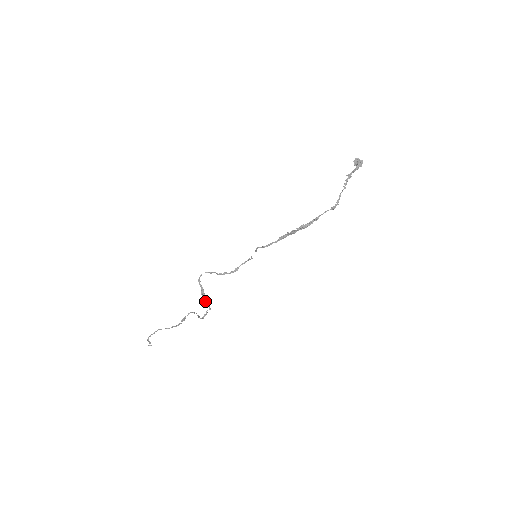
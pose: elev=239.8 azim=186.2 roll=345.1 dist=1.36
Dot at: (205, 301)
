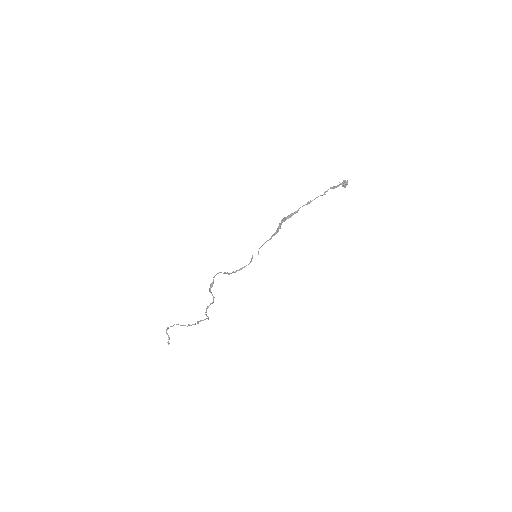
Dot at: (211, 292)
